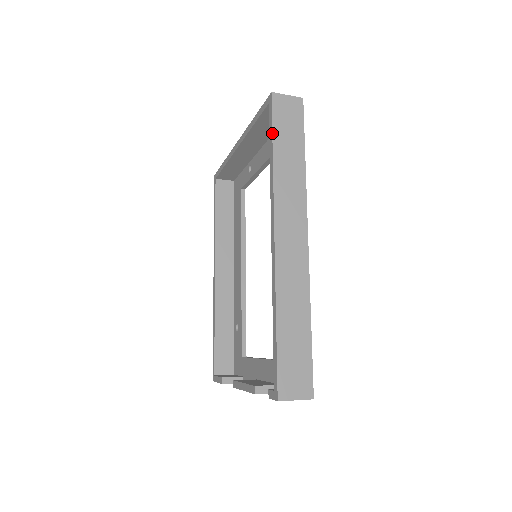
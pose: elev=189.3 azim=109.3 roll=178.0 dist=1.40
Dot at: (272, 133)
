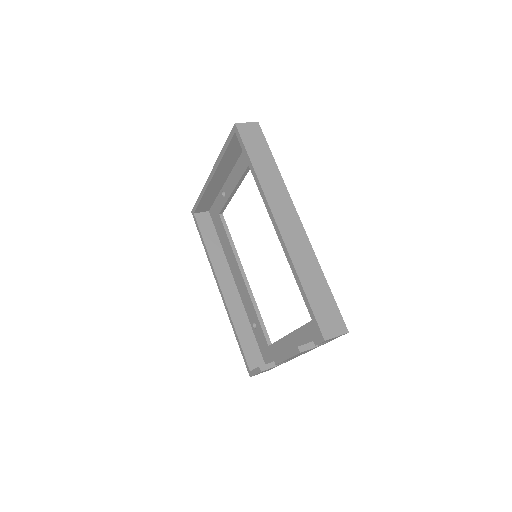
Dot at: (246, 152)
